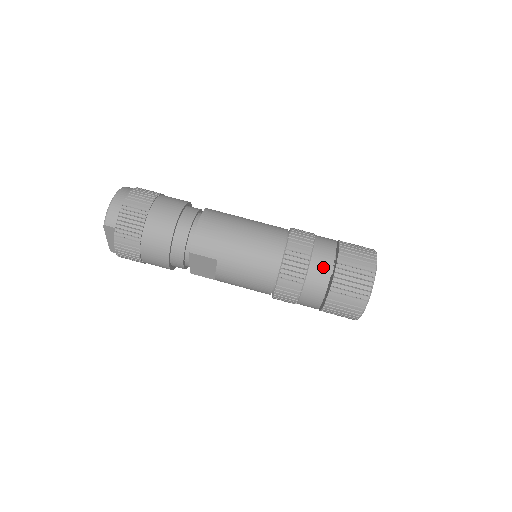
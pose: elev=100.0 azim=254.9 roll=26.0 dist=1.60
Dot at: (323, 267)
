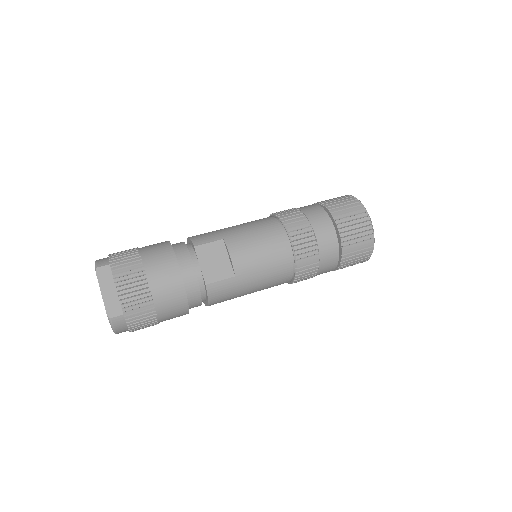
Dot at: (309, 206)
